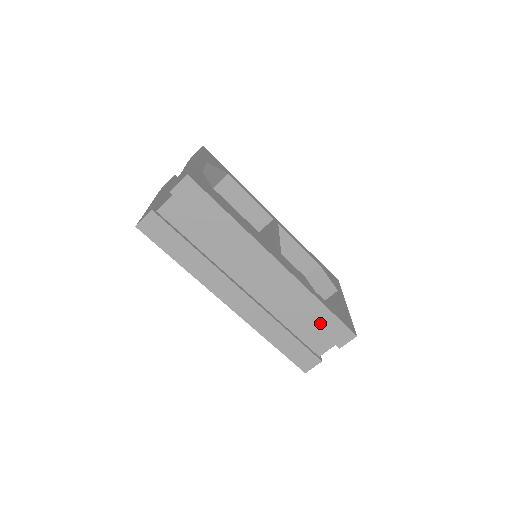
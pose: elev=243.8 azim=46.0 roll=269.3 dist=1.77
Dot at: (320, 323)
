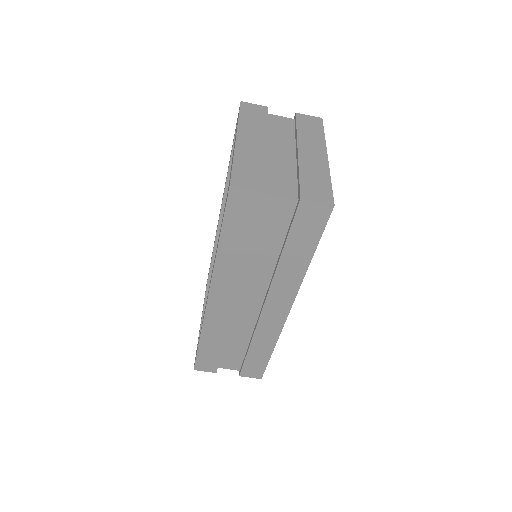
Dot at: (252, 357)
